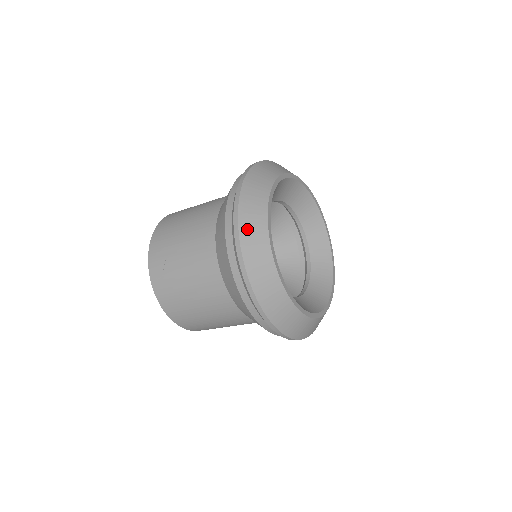
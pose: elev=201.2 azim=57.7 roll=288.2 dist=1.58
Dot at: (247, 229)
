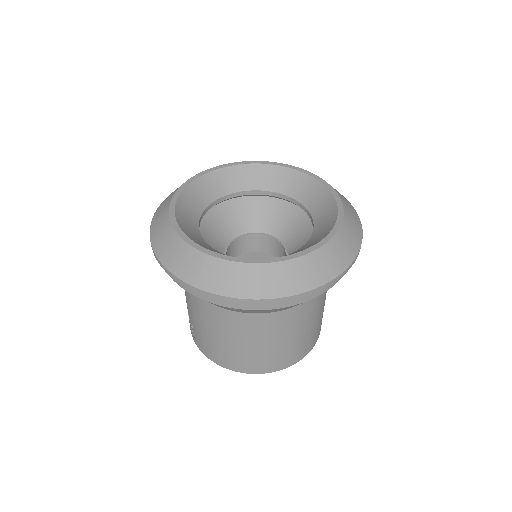
Dot at: (155, 229)
